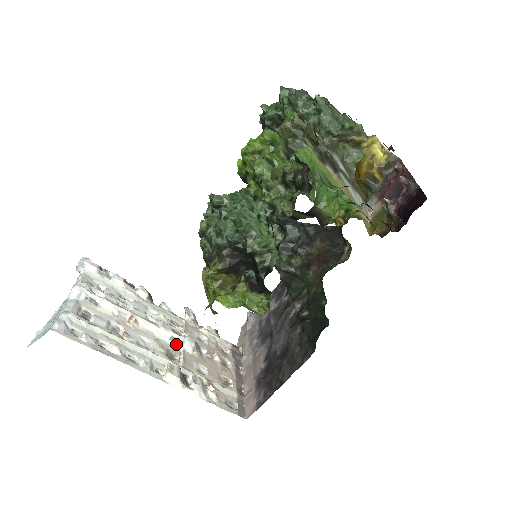
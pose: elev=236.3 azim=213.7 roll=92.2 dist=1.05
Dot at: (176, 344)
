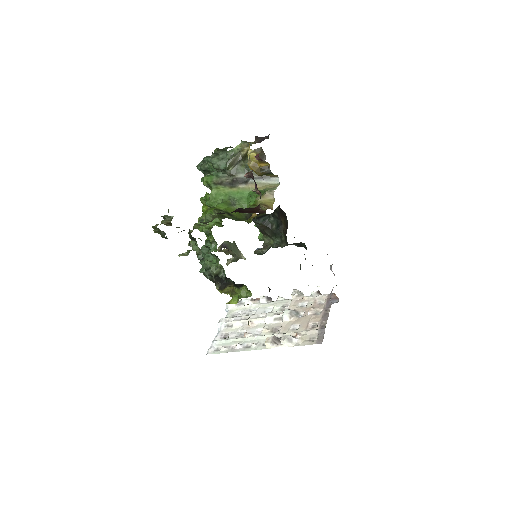
Dot at: (279, 321)
